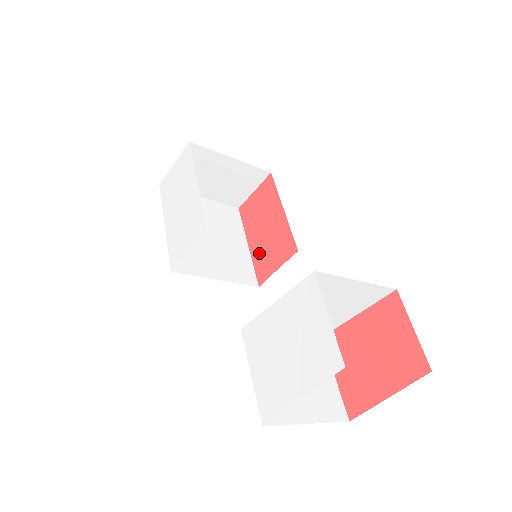
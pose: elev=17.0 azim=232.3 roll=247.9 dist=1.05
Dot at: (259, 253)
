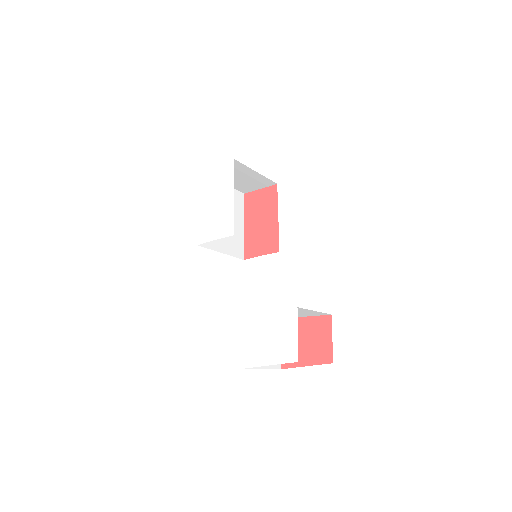
Dot at: (251, 237)
